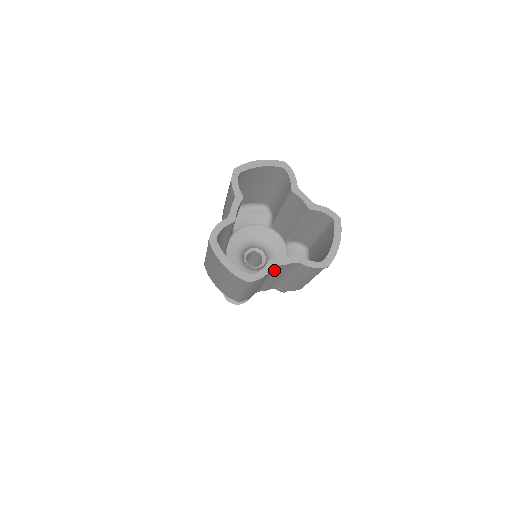
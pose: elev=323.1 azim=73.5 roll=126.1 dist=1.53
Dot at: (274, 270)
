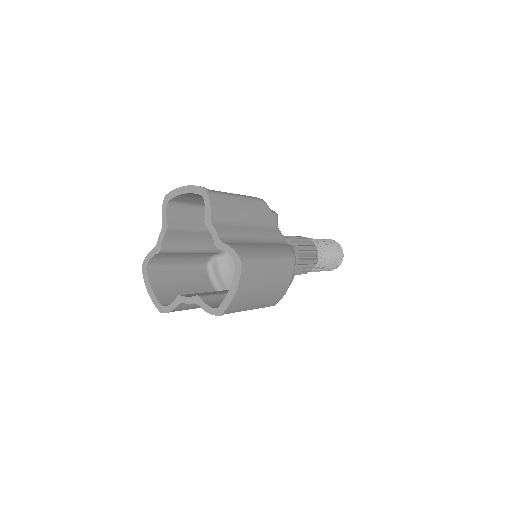
Dot at: occluded
